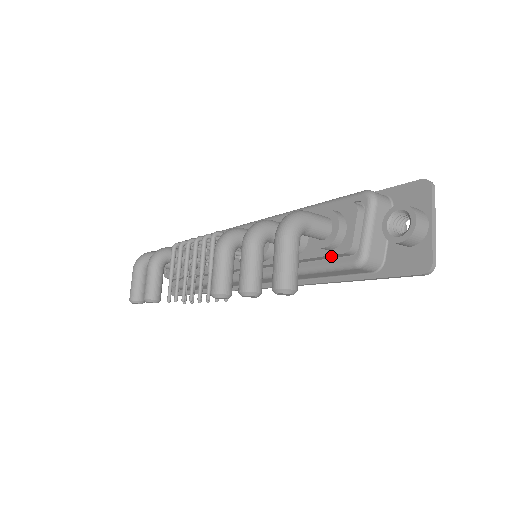
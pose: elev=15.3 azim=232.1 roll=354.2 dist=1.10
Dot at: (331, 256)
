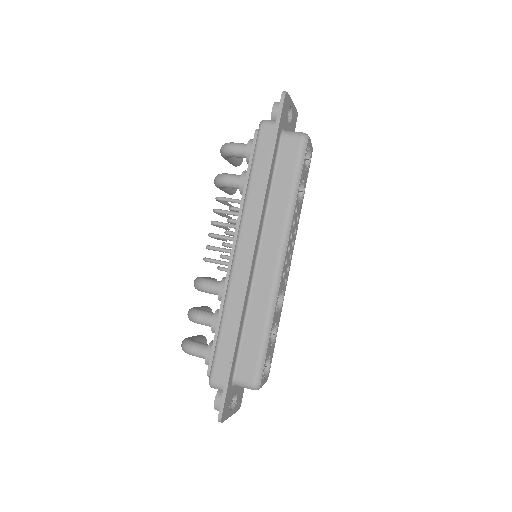
Dot at: occluded
